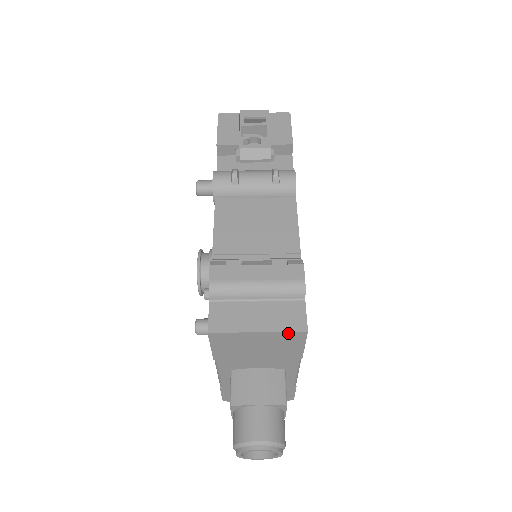
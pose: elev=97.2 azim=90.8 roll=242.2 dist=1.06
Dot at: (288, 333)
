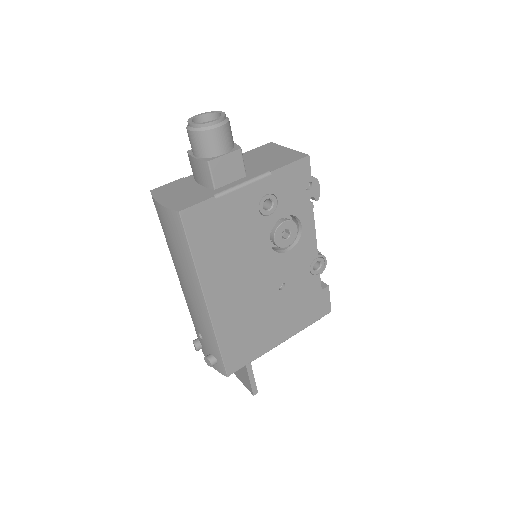
Dot at: (299, 153)
